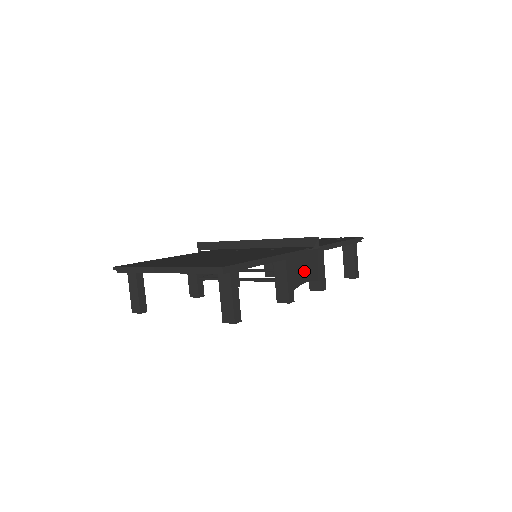
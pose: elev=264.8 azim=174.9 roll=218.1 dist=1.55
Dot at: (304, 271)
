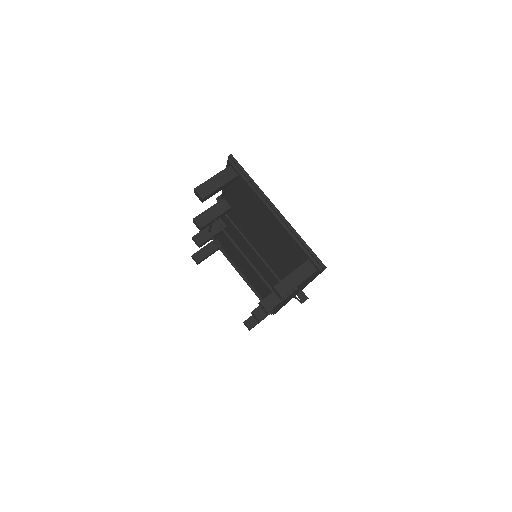
Dot at: (280, 303)
